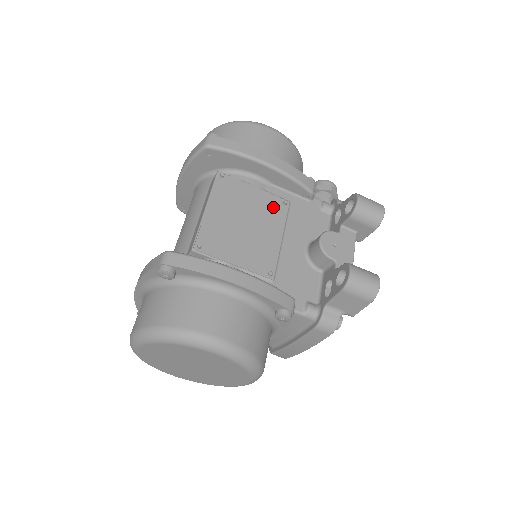
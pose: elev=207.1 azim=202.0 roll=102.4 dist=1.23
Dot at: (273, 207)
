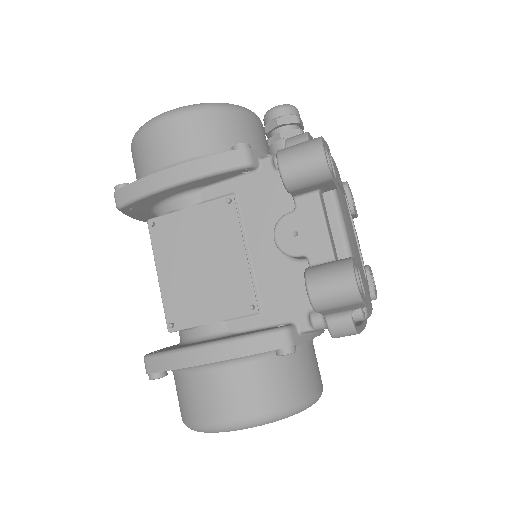
Dot at: (219, 218)
